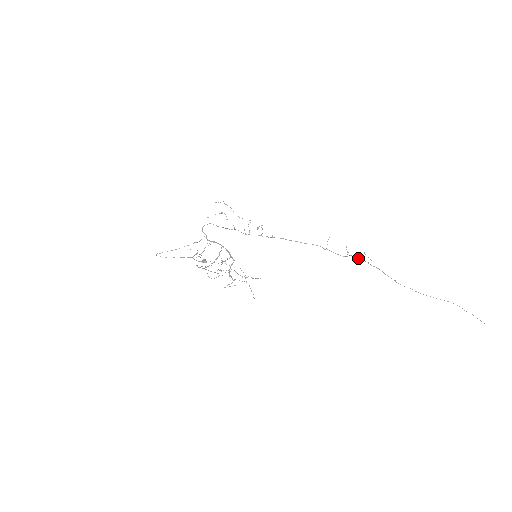
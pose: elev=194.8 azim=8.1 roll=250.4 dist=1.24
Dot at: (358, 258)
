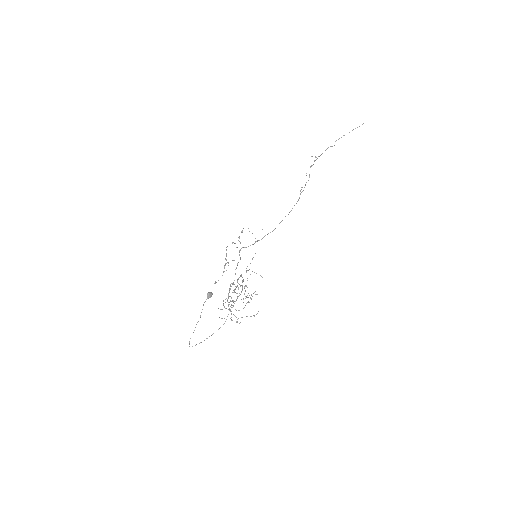
Dot at: occluded
